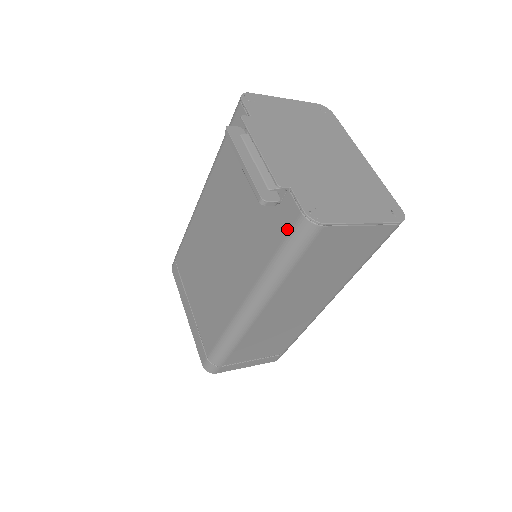
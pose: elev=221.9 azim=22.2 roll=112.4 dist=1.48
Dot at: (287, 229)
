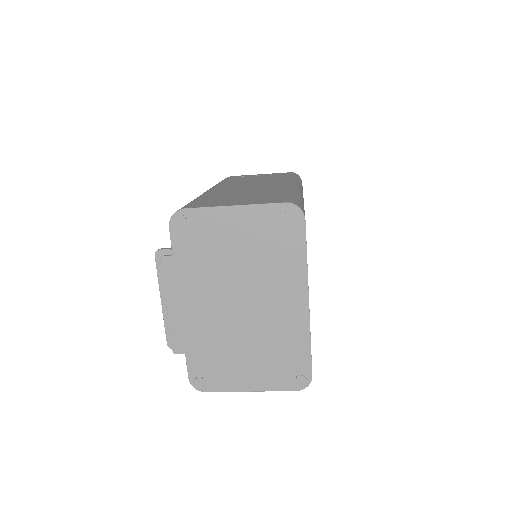
Dot at: occluded
